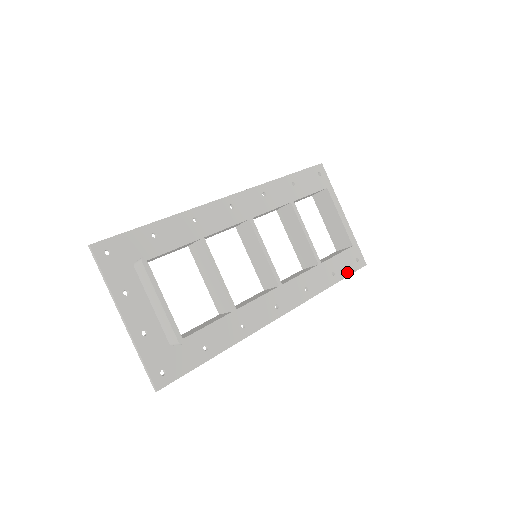
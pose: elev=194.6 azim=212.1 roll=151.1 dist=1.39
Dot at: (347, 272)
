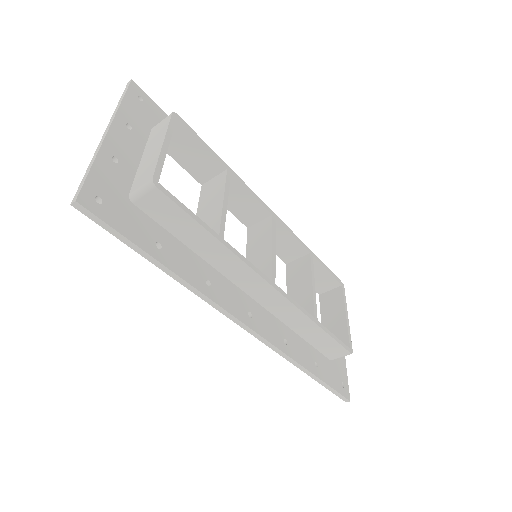
Dot at: (330, 381)
